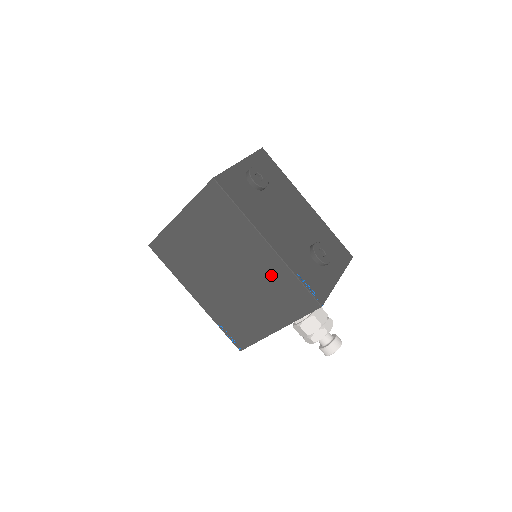
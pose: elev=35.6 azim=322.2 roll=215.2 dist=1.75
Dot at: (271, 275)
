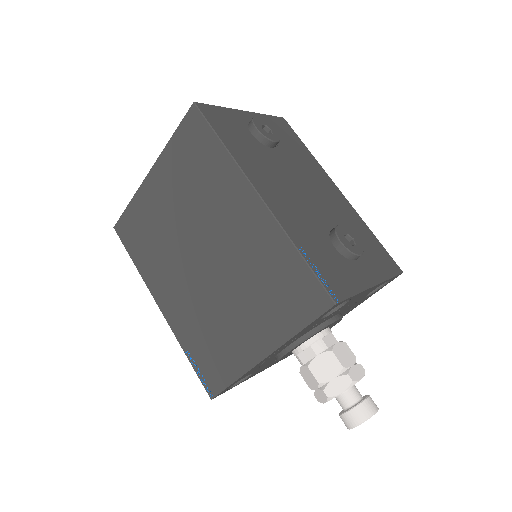
Dot at: (260, 252)
